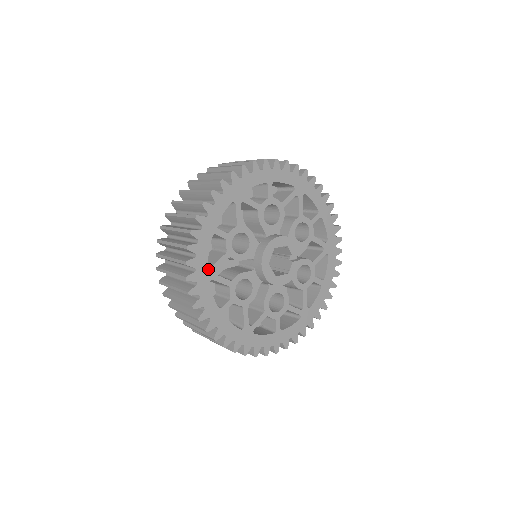
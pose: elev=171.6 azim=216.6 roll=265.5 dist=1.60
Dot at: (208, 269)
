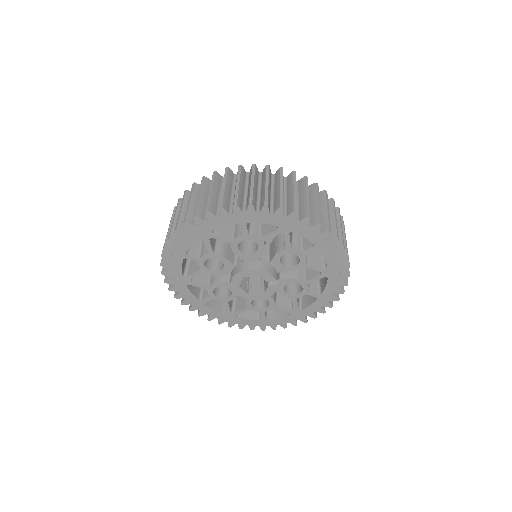
Dot at: (184, 278)
